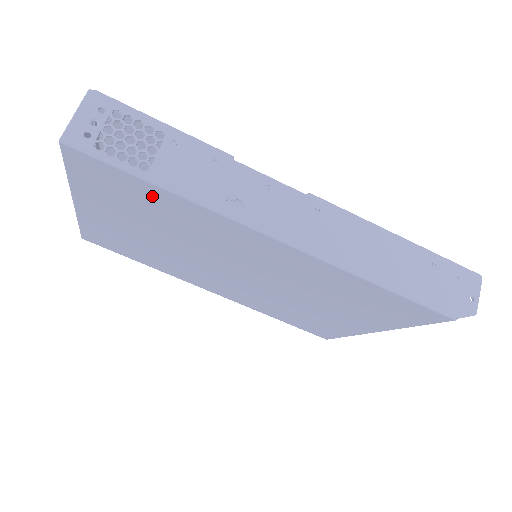
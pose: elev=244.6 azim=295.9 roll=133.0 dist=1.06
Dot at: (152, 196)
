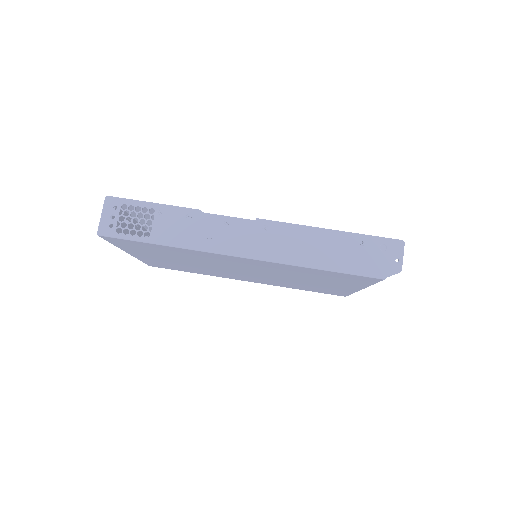
Dot at: (160, 248)
